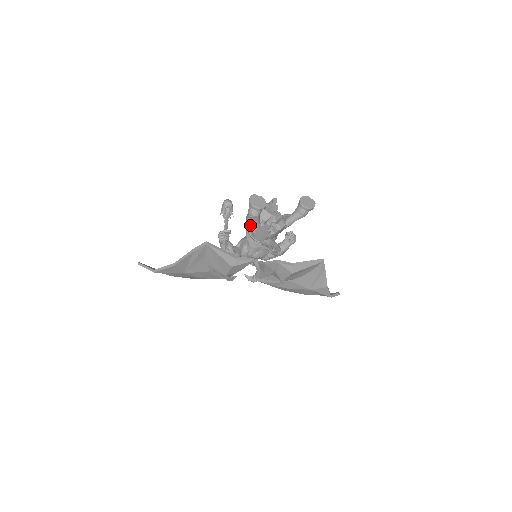
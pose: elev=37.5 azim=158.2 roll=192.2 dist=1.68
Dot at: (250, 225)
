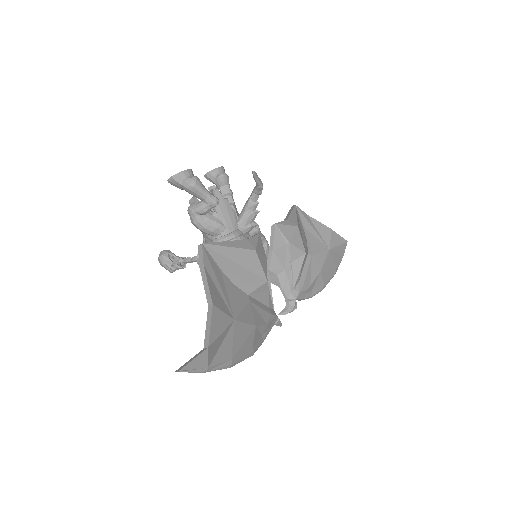
Dot at: (206, 210)
